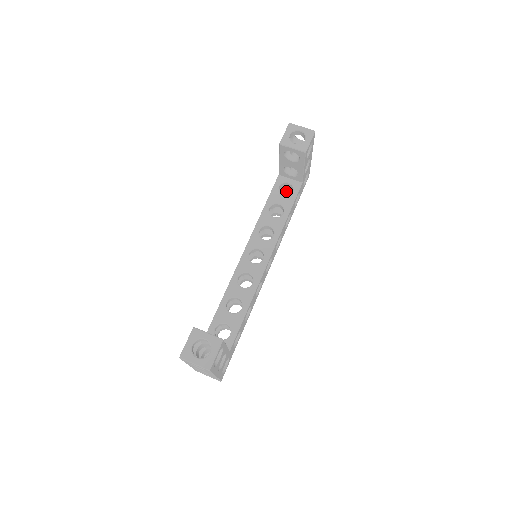
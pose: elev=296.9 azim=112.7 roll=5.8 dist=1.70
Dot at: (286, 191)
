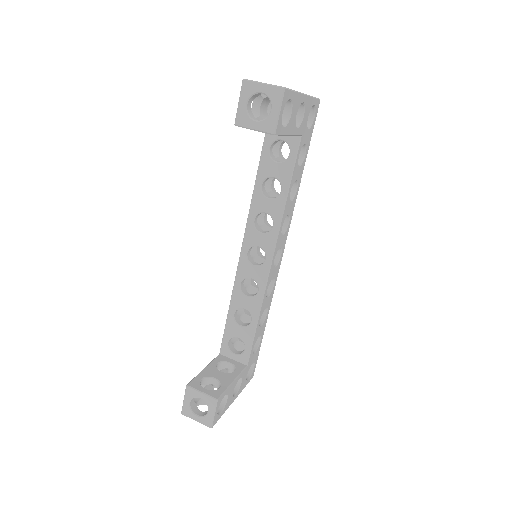
Dot at: occluded
